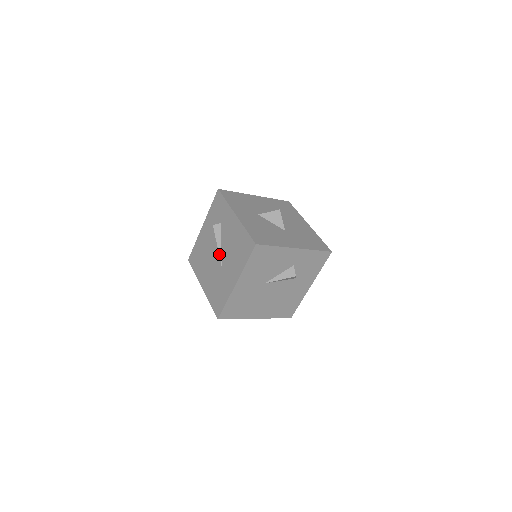
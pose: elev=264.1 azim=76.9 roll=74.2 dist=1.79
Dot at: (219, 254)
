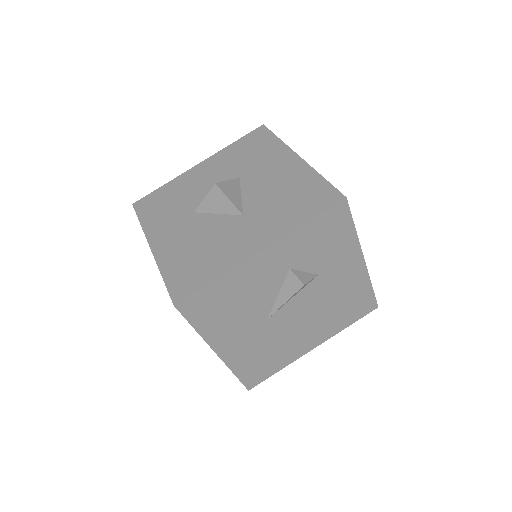
Dot at: occluded
